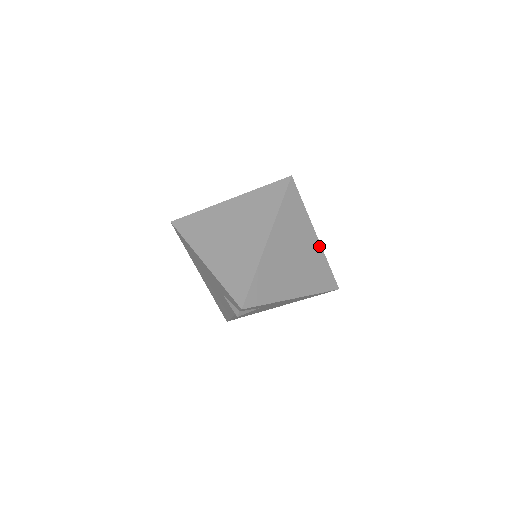
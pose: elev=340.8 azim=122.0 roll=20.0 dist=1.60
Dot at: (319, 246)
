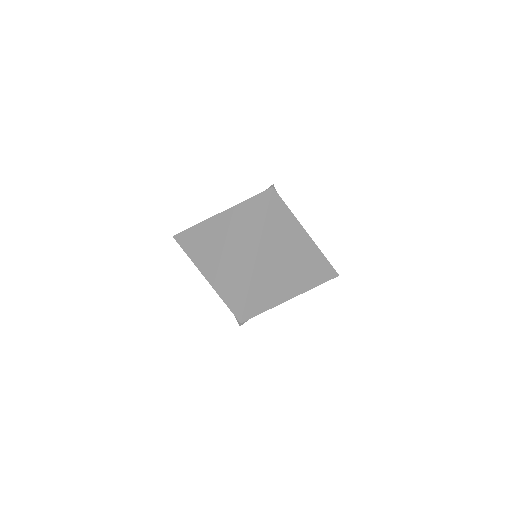
Dot at: (312, 243)
